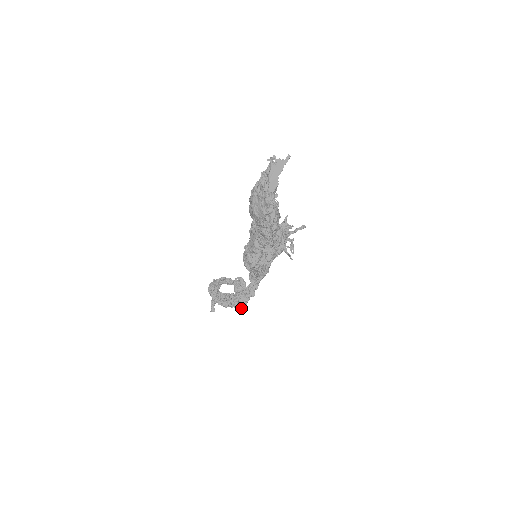
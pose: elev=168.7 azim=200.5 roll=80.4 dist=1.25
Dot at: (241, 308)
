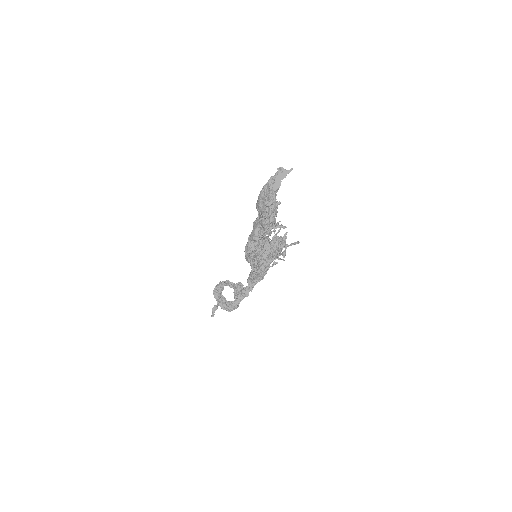
Dot at: (235, 305)
